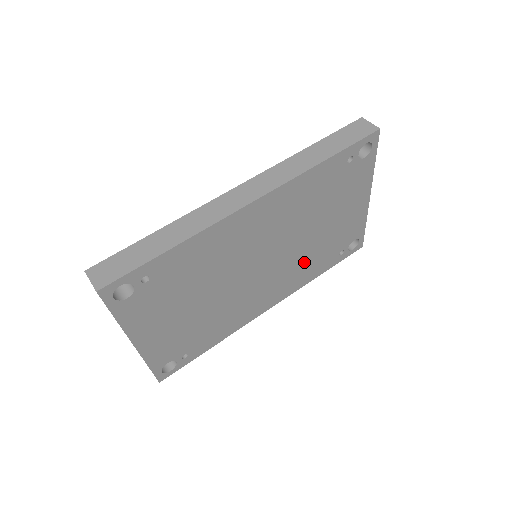
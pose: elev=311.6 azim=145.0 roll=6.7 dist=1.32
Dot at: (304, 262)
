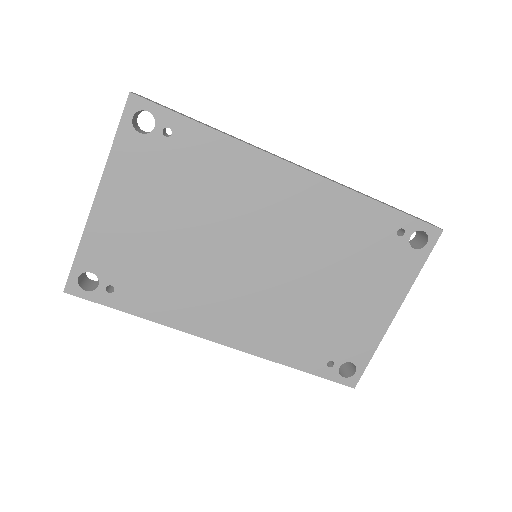
Dot at: (290, 320)
